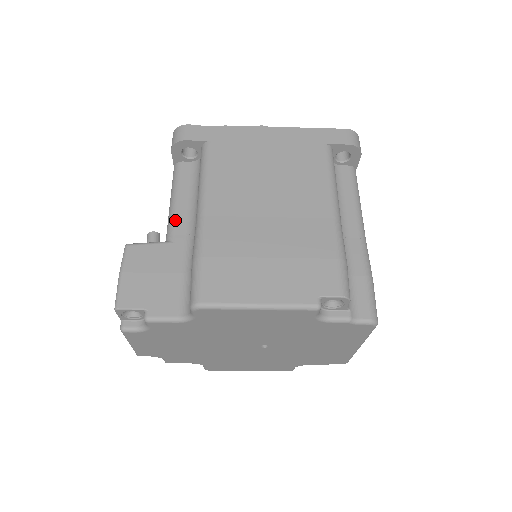
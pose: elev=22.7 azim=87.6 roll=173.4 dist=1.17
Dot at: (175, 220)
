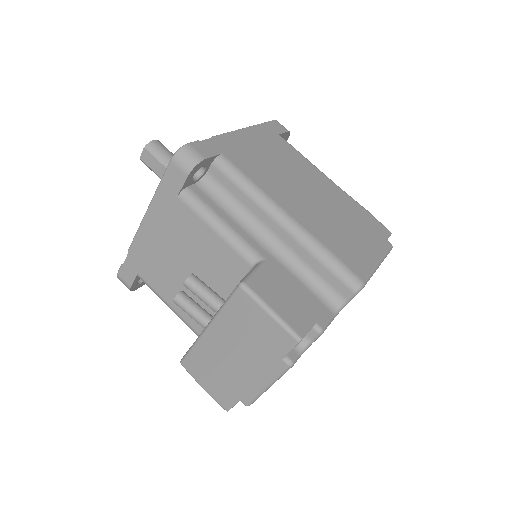
Dot at: (245, 241)
